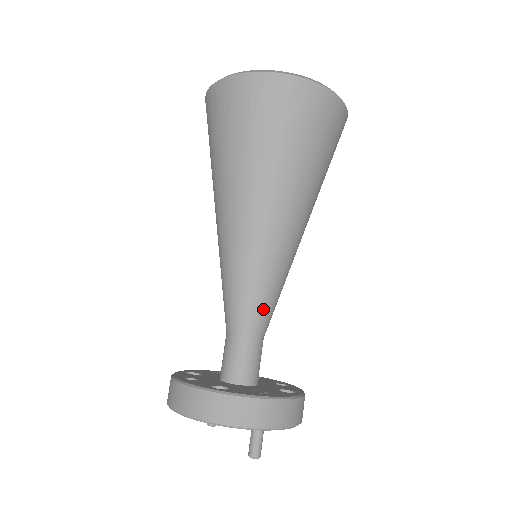
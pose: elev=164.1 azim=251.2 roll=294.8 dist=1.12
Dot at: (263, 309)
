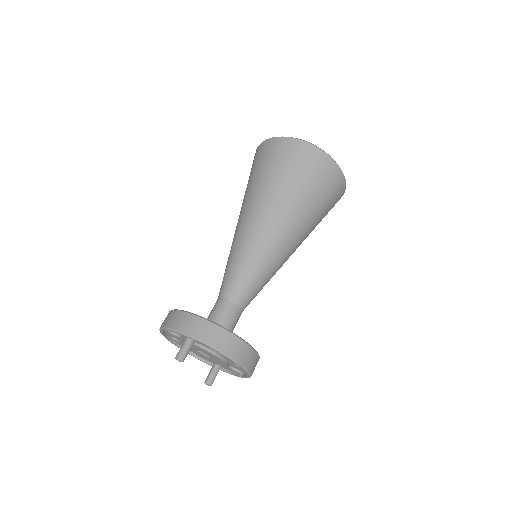
Dot at: (236, 279)
